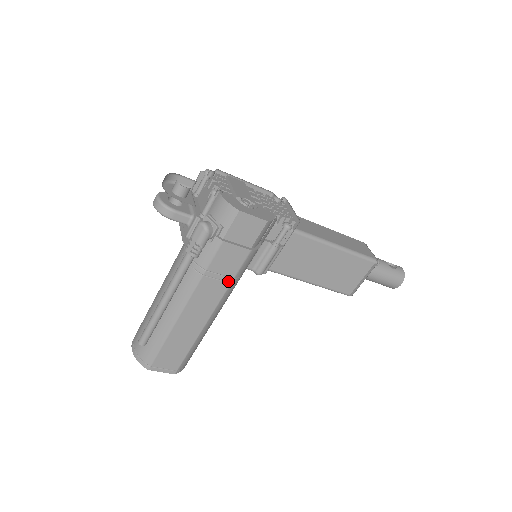
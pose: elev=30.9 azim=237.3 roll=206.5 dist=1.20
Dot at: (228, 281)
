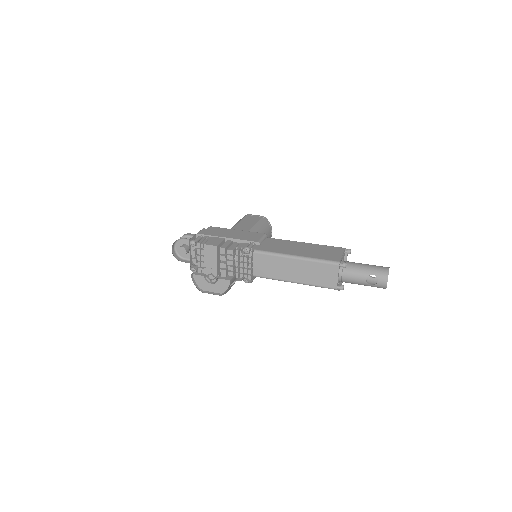
Dot at: occluded
